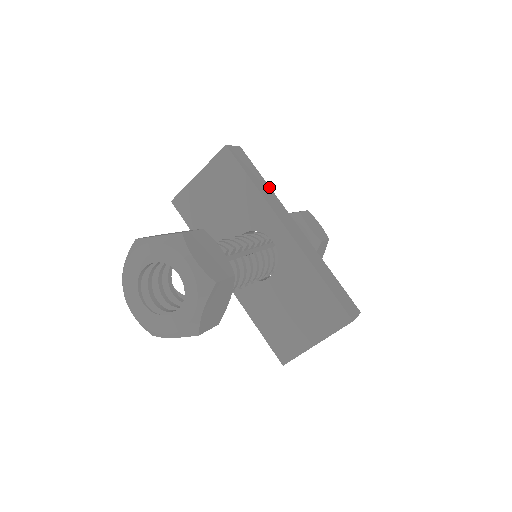
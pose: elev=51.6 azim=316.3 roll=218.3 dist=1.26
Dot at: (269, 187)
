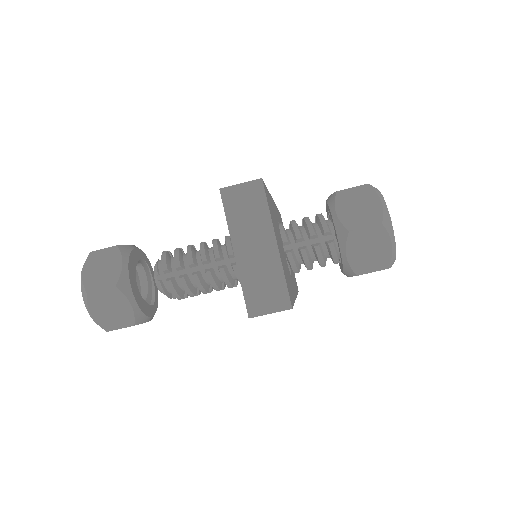
Dot at: occluded
